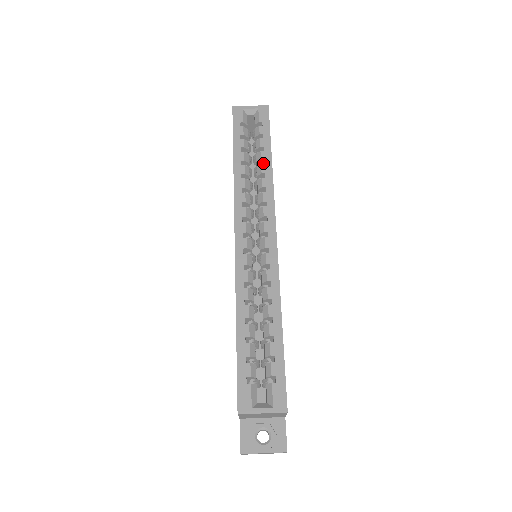
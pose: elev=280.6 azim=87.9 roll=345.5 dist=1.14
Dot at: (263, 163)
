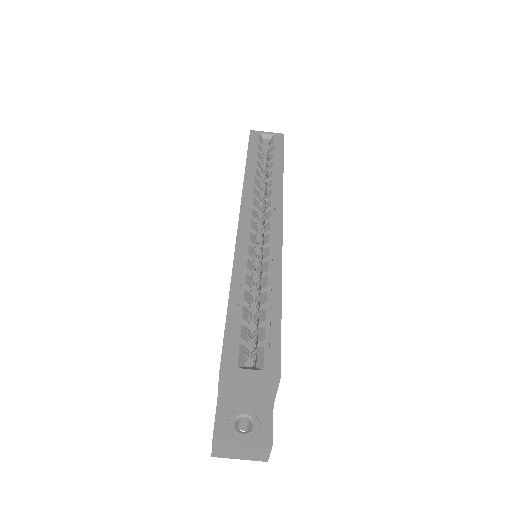
Dot at: occluded
